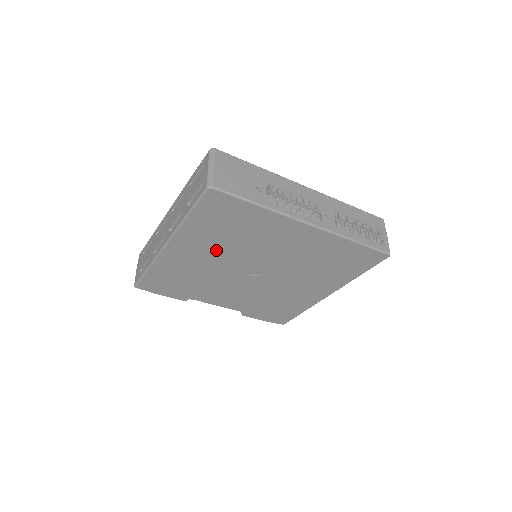
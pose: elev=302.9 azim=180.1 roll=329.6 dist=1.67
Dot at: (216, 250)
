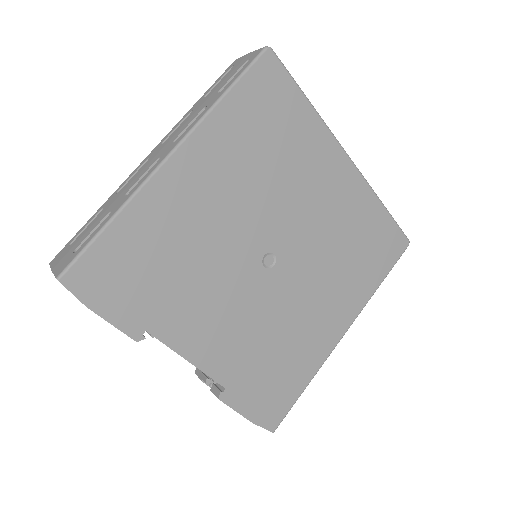
Dot at: (237, 186)
